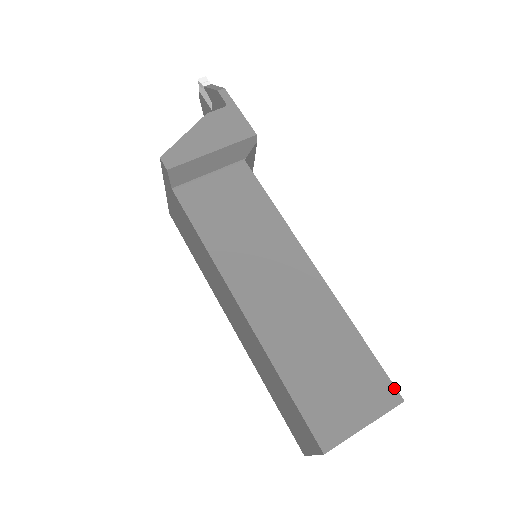
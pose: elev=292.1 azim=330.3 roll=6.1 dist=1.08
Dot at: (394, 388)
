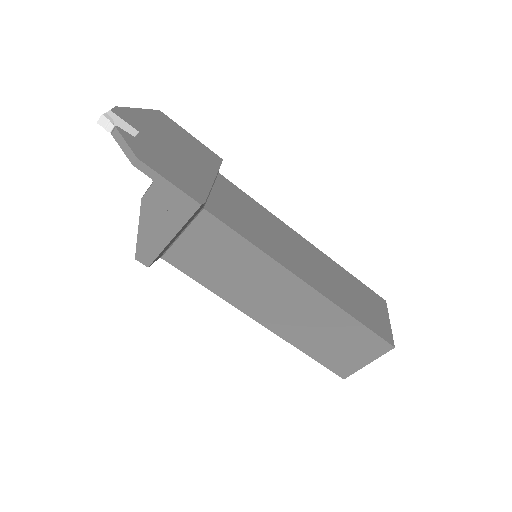
Dot at: (386, 343)
